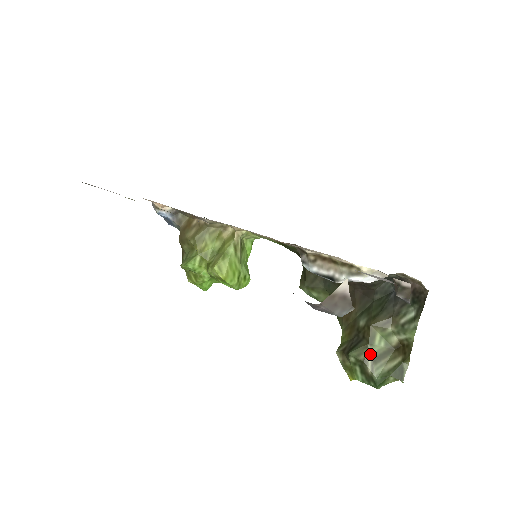
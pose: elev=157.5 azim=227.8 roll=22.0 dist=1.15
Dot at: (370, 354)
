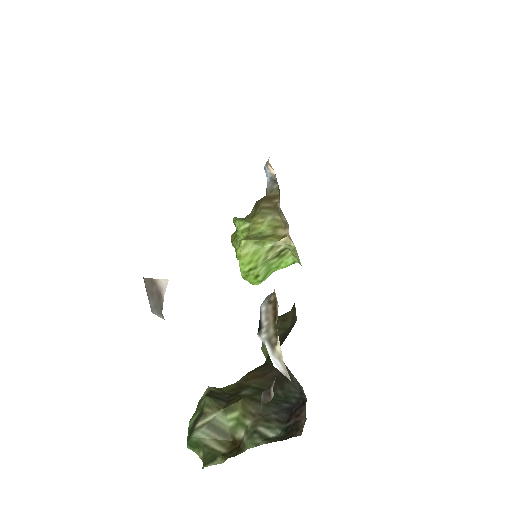
Dot at: (214, 416)
